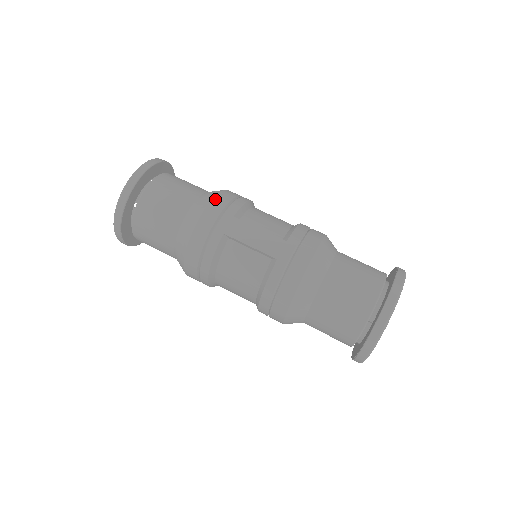
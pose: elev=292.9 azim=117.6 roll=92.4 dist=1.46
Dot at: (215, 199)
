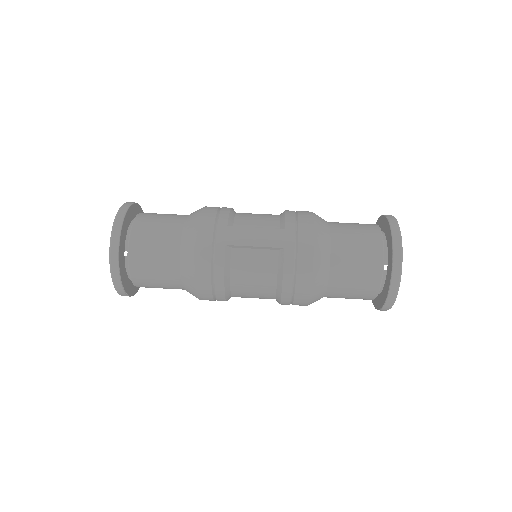
Dot at: (202, 218)
